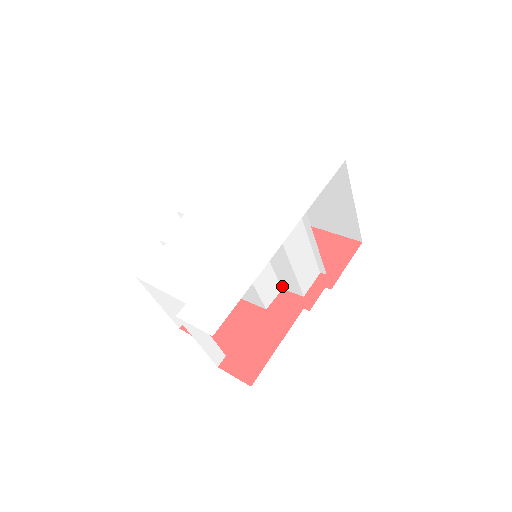
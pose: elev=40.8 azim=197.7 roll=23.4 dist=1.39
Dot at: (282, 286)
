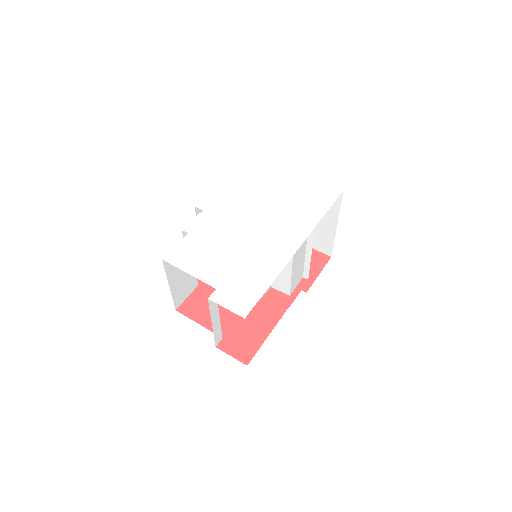
Dot at: (272, 284)
